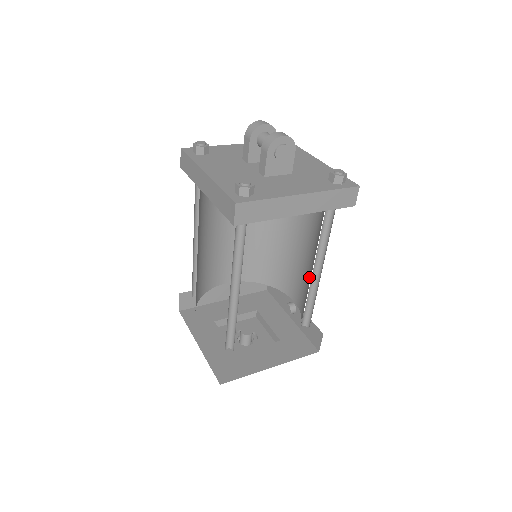
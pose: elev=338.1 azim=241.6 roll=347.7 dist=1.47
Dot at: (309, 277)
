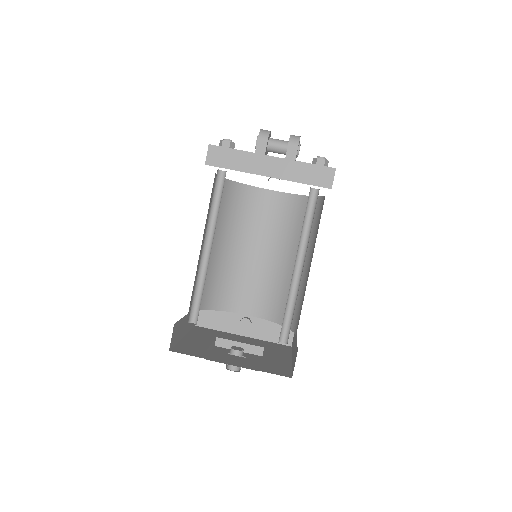
Dot at: (278, 276)
